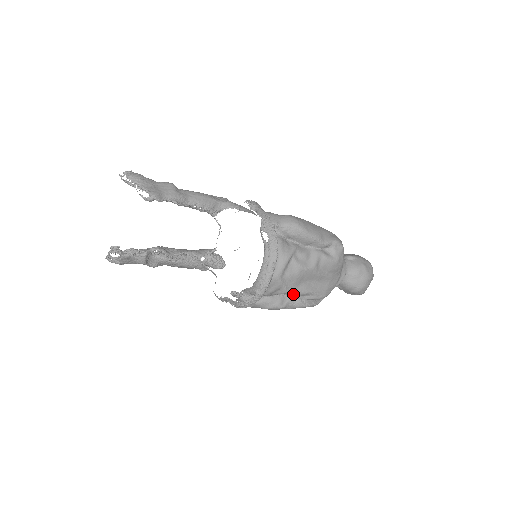
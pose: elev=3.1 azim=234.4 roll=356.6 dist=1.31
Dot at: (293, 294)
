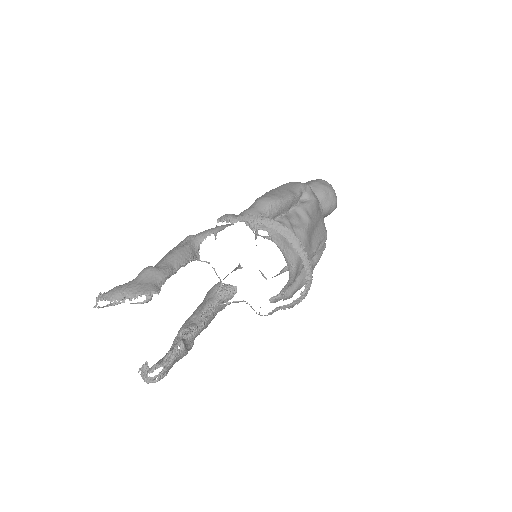
Dot at: (313, 255)
